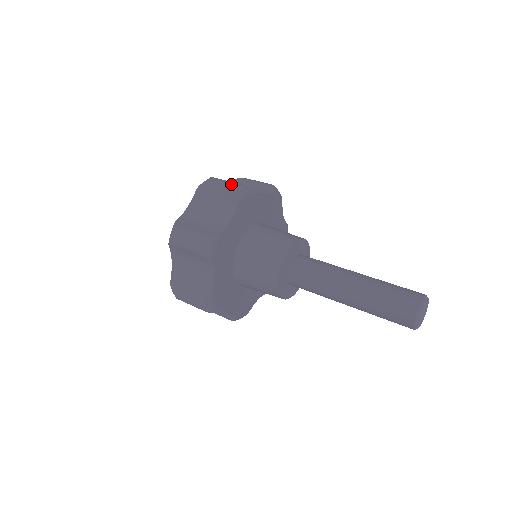
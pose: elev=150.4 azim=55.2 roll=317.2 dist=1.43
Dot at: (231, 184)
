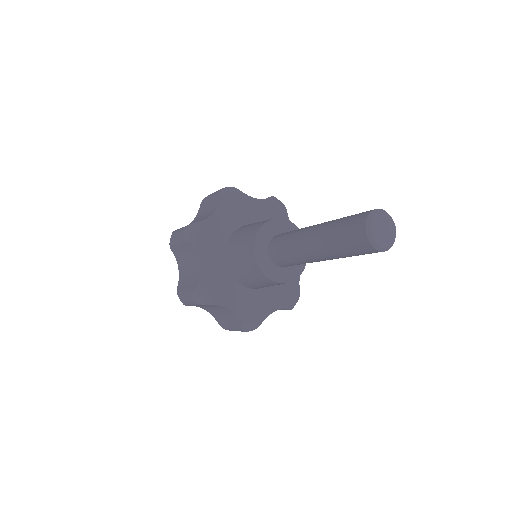
Dot at: occluded
